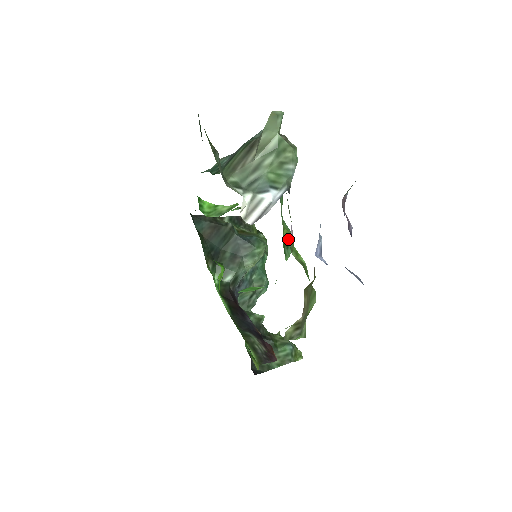
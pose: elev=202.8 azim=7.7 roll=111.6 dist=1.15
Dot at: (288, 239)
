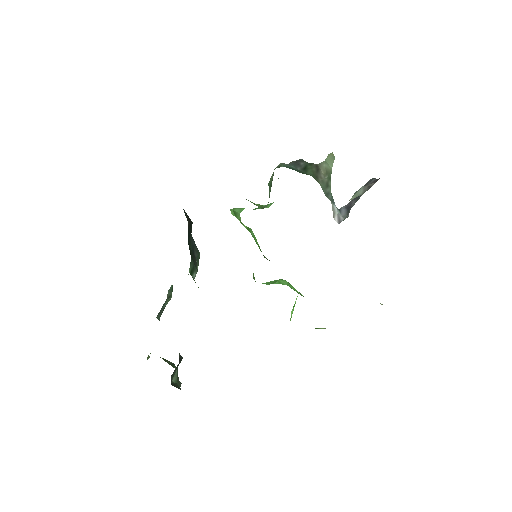
Dot at: occluded
